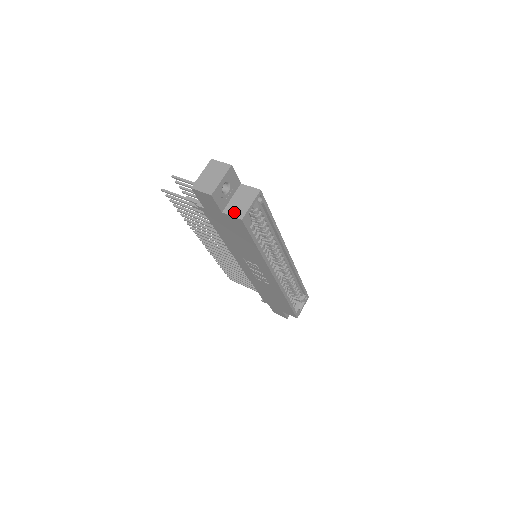
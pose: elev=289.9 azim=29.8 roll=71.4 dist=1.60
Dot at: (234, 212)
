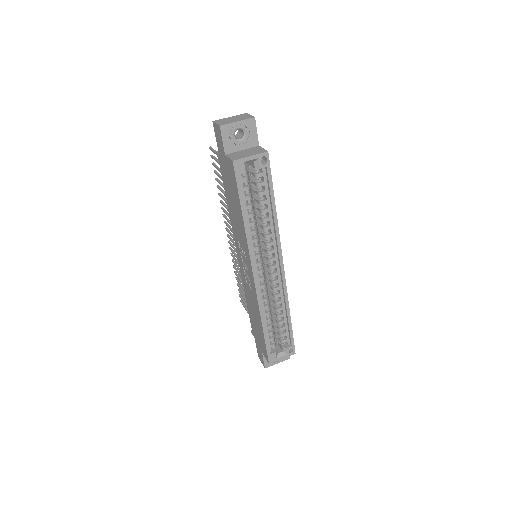
Dot at: (233, 156)
